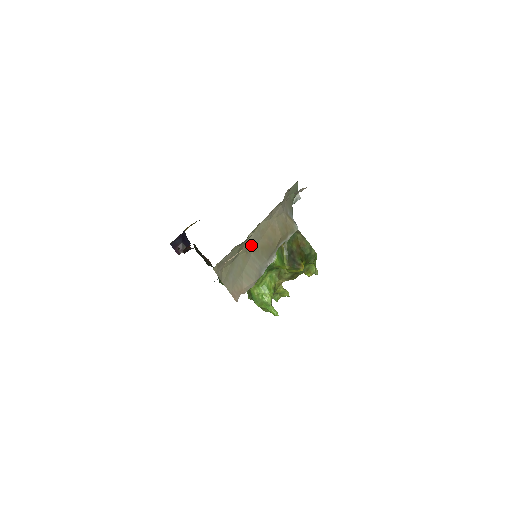
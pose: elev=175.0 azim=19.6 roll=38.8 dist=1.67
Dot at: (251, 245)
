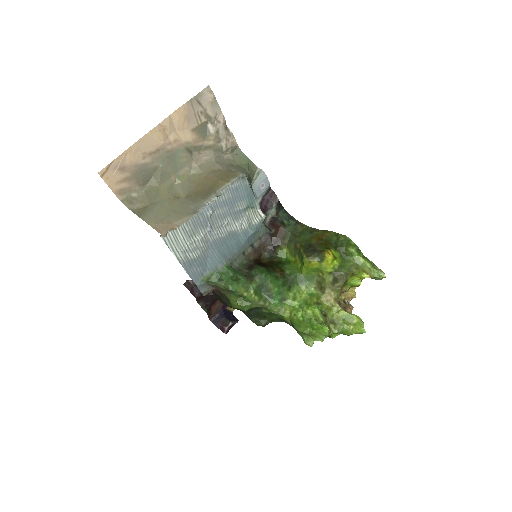
Dot at: (181, 193)
